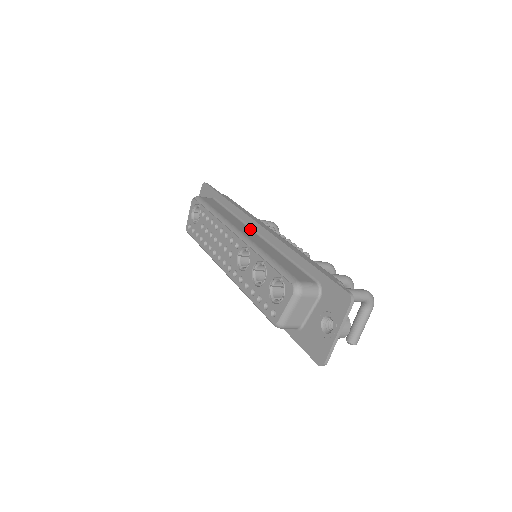
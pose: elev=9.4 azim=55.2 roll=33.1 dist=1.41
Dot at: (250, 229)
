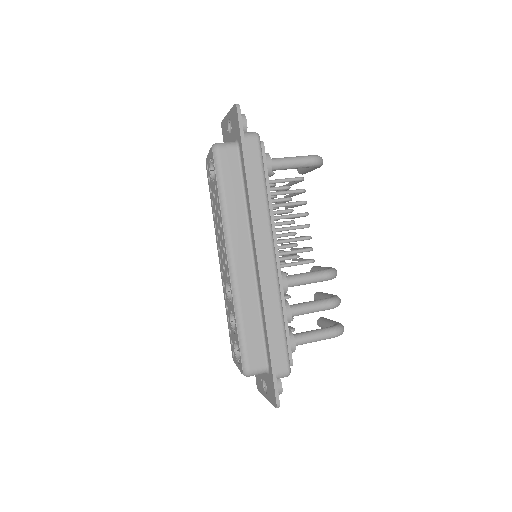
Dot at: (250, 249)
